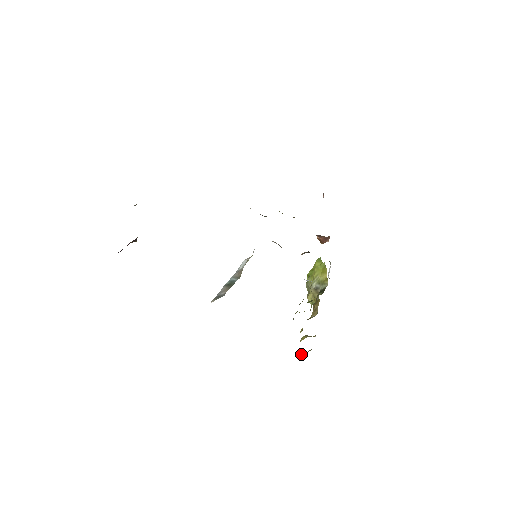
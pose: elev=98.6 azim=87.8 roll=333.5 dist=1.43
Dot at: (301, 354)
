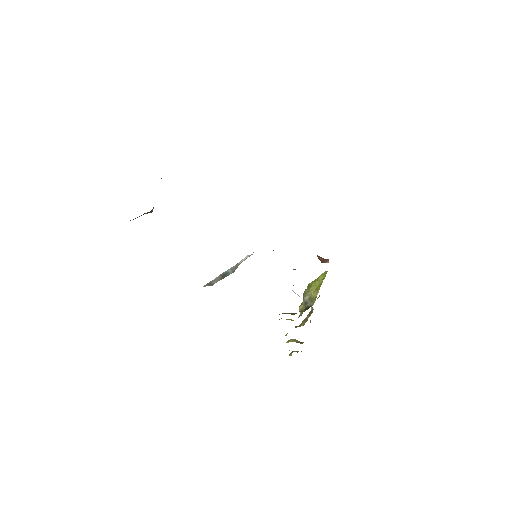
Dot at: (291, 352)
